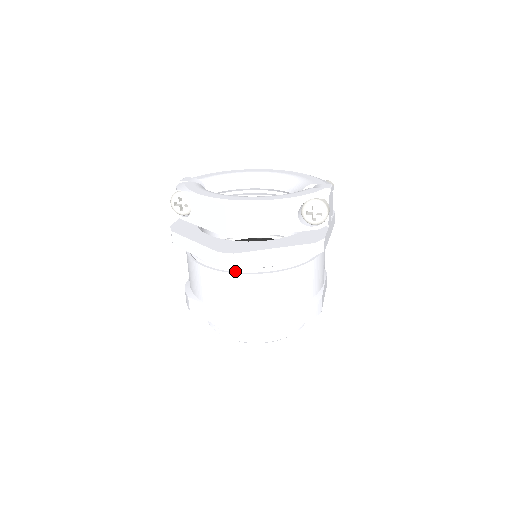
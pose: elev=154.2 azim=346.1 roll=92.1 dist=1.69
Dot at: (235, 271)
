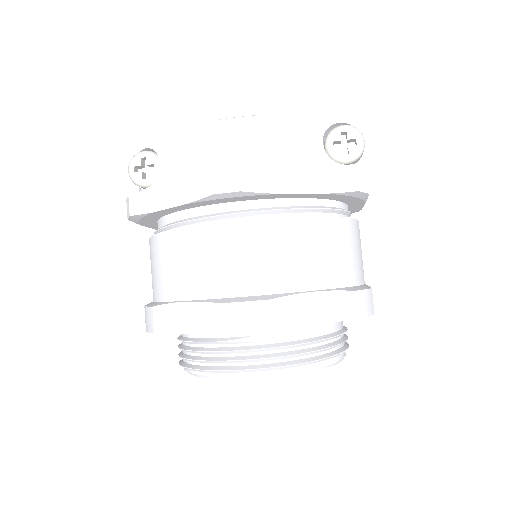
Dot at: (237, 221)
